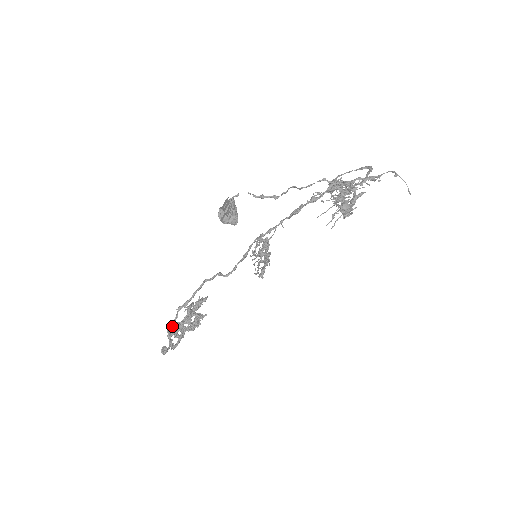
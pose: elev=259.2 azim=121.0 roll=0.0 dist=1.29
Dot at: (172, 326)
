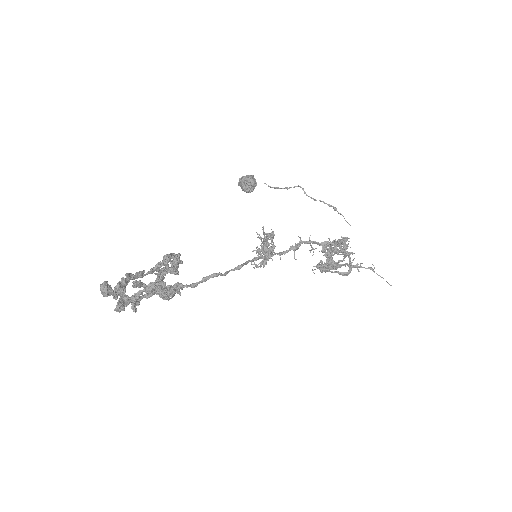
Dot at: (131, 275)
